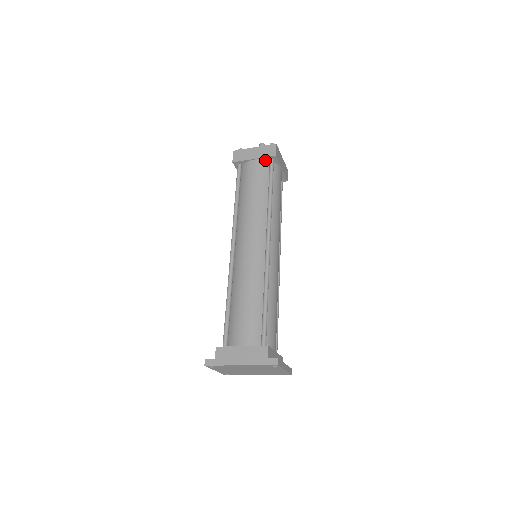
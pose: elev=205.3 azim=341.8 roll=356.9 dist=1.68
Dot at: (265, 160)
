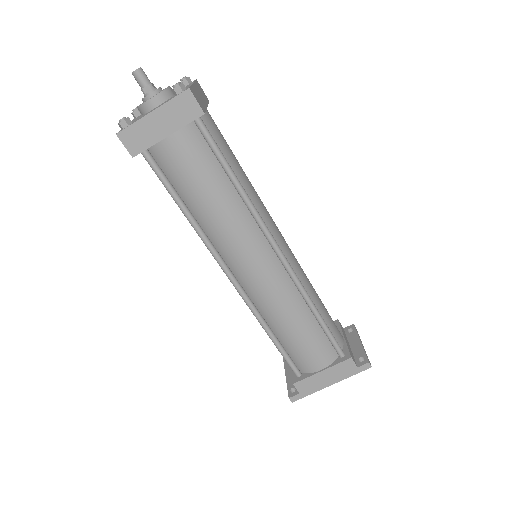
Dot at: (186, 126)
